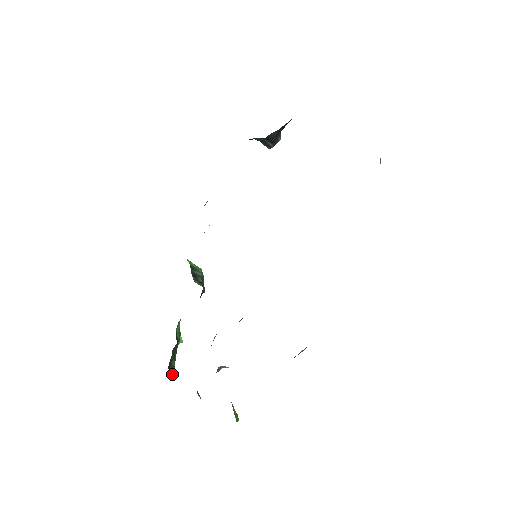
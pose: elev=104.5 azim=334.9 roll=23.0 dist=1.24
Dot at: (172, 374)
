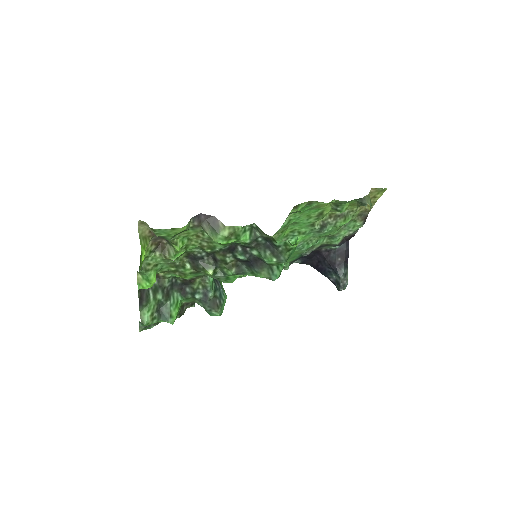
Dot at: (143, 297)
